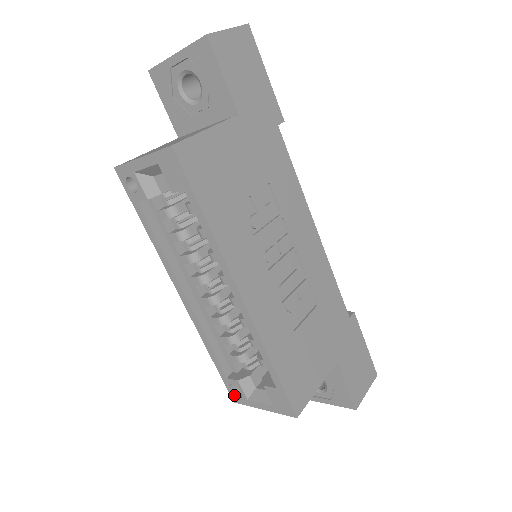
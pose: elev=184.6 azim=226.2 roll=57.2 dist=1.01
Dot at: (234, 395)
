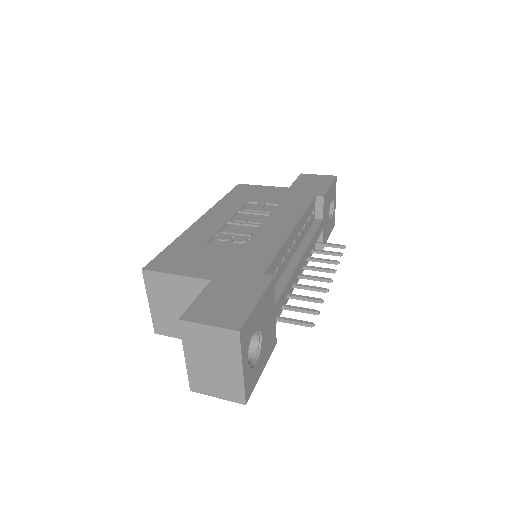
Dot at: occluded
